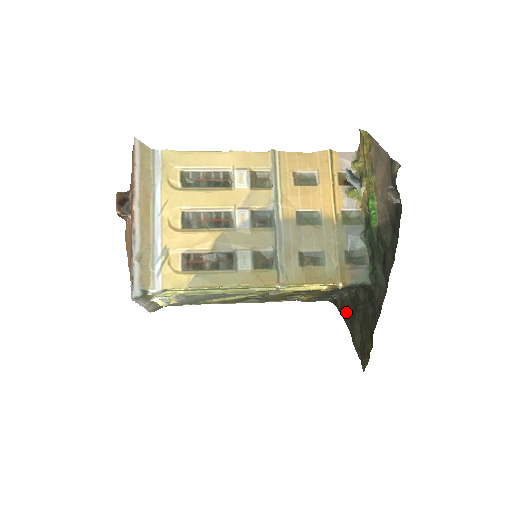
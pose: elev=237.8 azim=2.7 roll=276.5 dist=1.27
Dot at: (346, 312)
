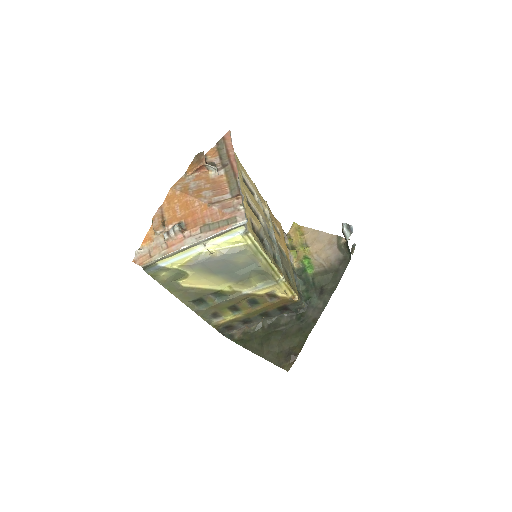
Dot at: (251, 339)
